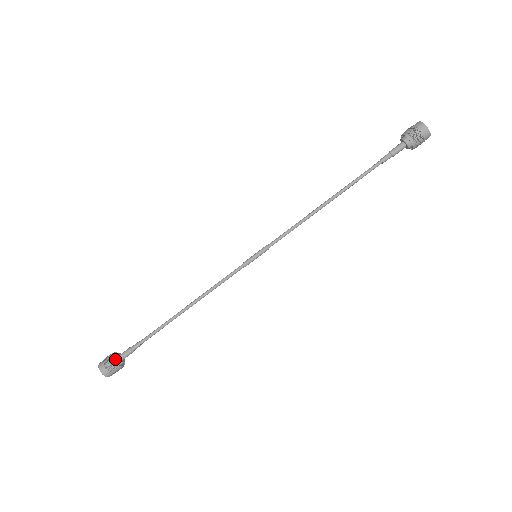
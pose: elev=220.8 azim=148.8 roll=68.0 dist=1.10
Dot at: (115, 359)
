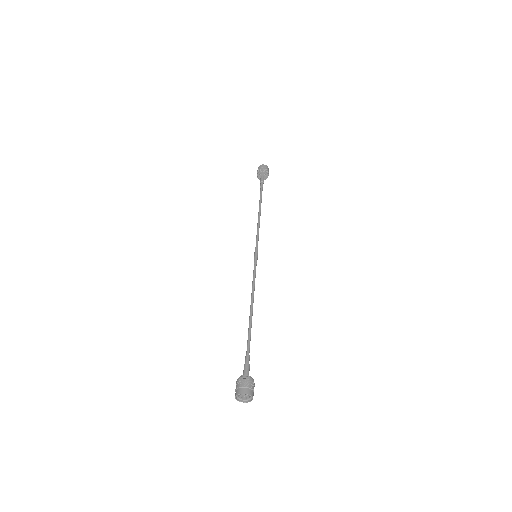
Dot at: (240, 379)
